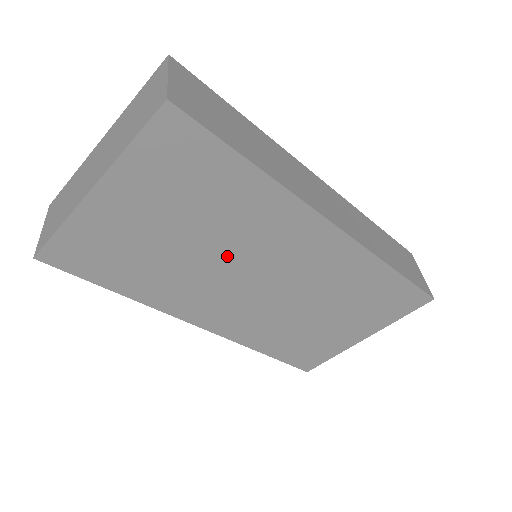
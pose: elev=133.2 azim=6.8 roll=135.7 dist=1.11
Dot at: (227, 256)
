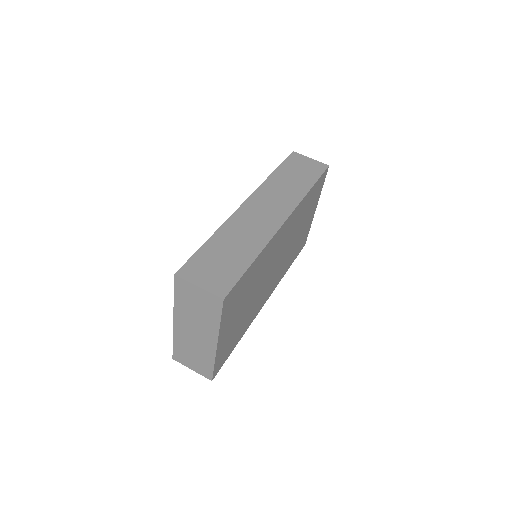
Dot at: (262, 281)
